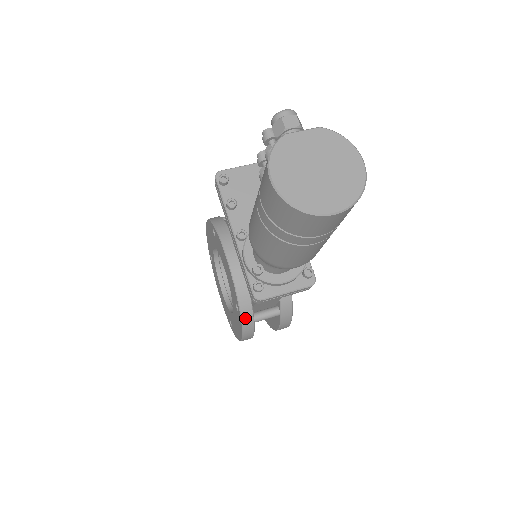
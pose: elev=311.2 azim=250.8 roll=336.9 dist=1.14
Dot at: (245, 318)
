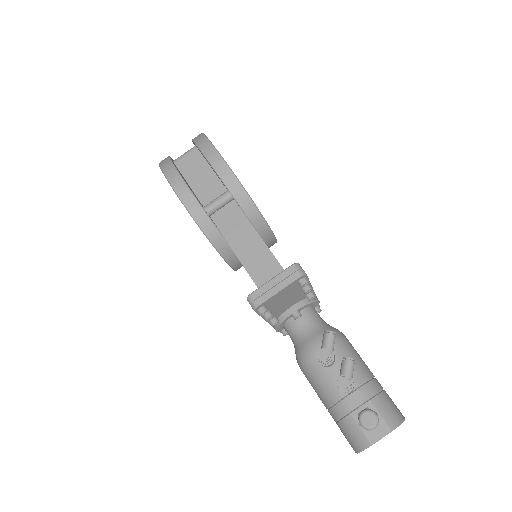
Dot at: occluded
